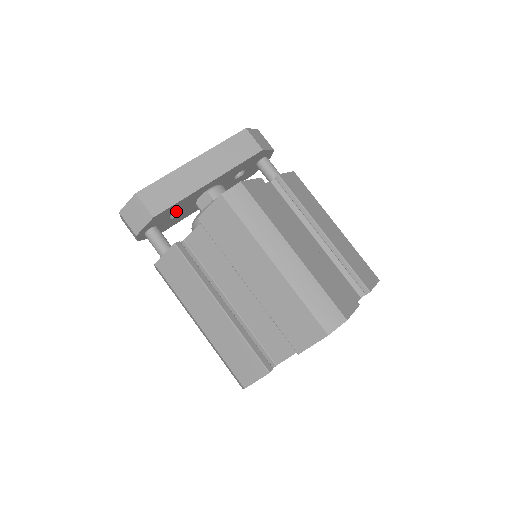
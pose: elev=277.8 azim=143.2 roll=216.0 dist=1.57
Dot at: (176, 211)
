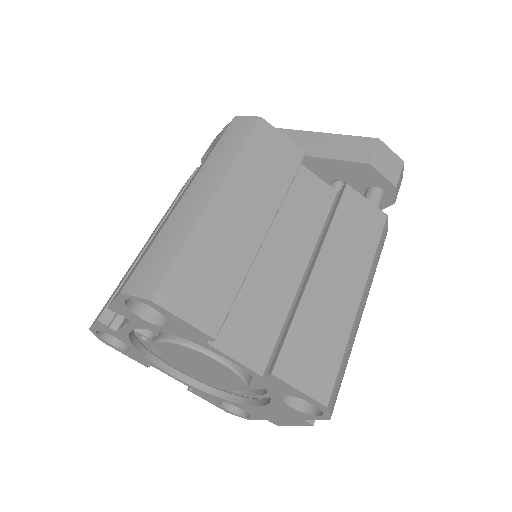
Dot at: occluded
